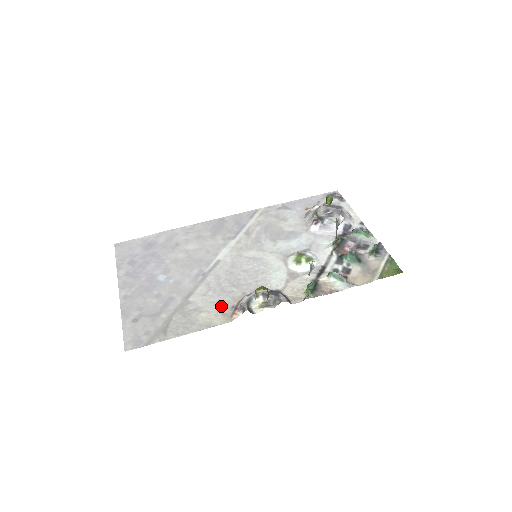
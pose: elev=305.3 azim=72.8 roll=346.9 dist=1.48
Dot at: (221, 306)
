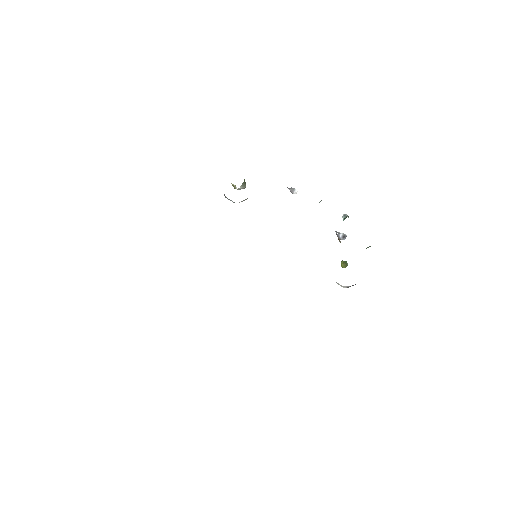
Dot at: occluded
